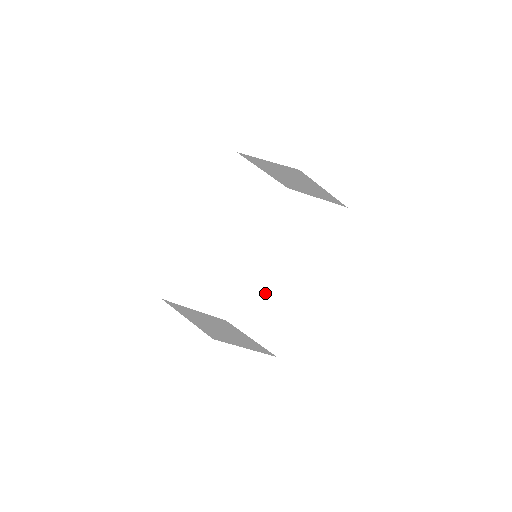
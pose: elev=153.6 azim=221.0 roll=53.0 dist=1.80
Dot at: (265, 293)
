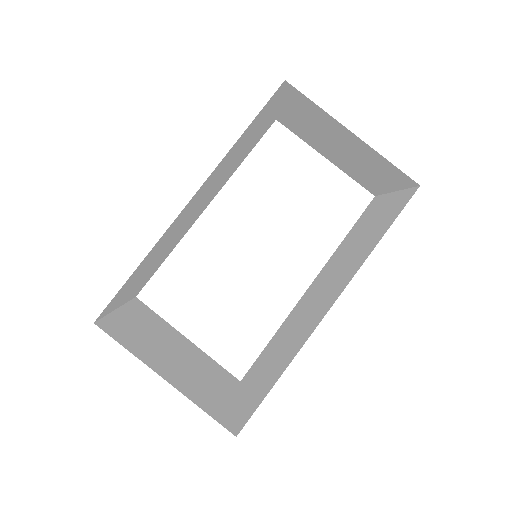
Dot at: (283, 339)
